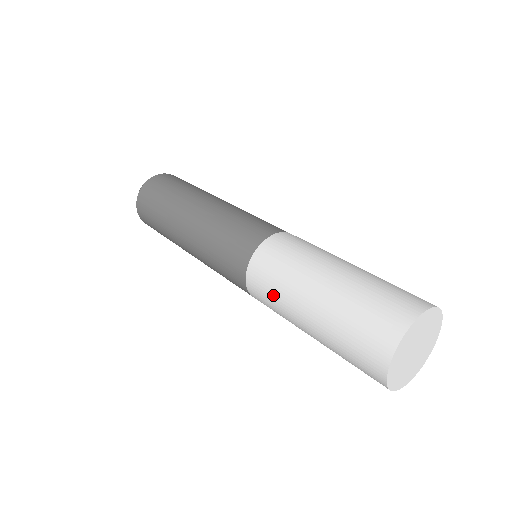
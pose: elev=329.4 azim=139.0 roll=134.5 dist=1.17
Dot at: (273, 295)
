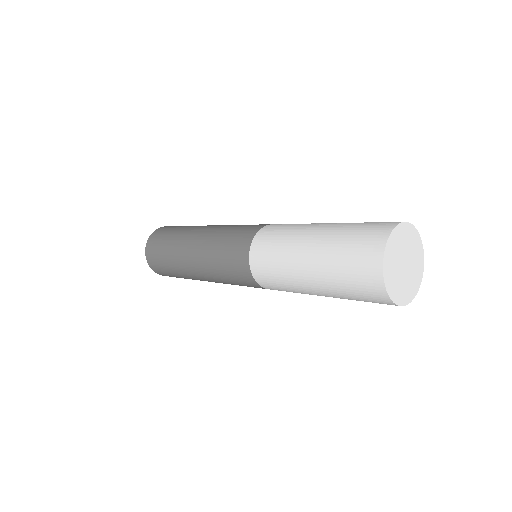
Dot at: (286, 229)
